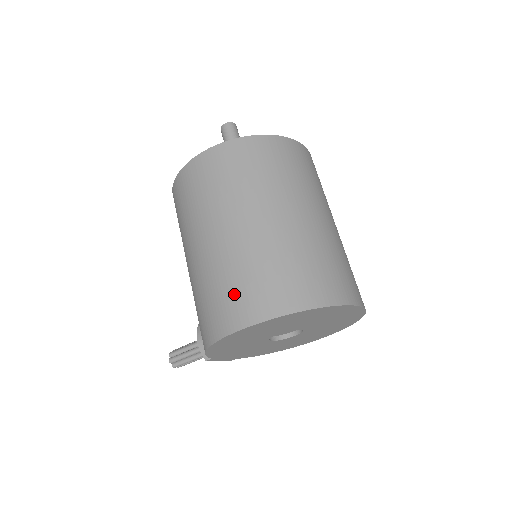
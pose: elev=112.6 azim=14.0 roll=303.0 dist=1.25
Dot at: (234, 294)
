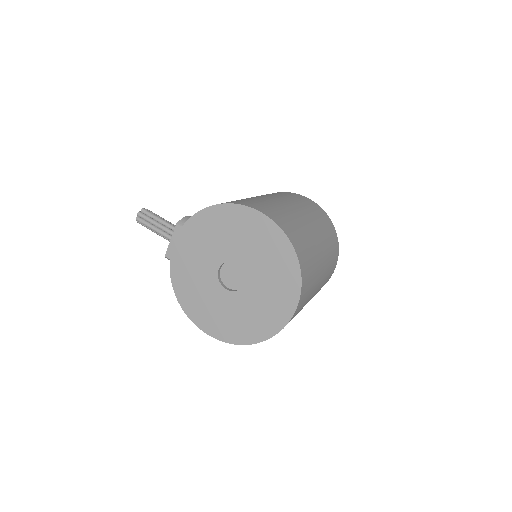
Dot at: (272, 209)
